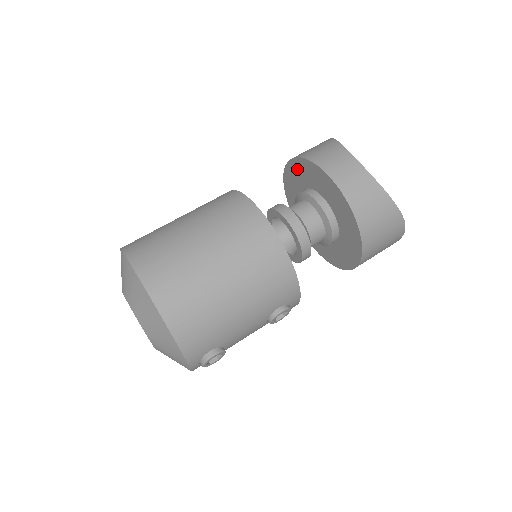
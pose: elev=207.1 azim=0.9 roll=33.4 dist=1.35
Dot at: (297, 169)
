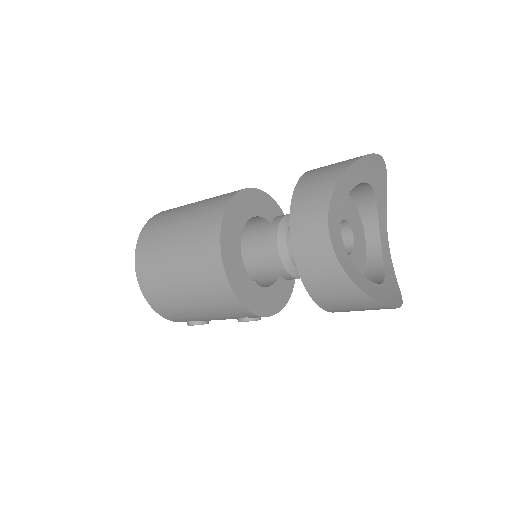
Dot at: occluded
